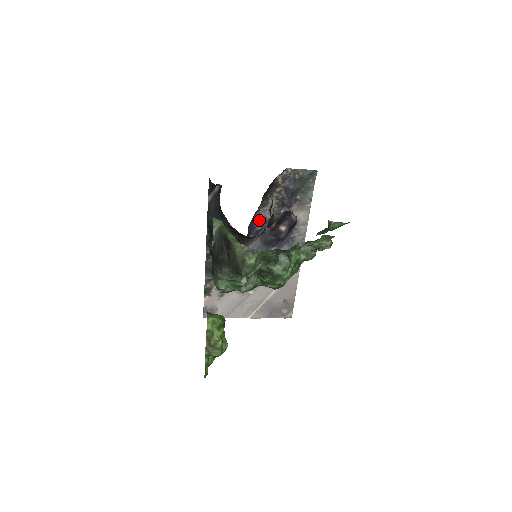
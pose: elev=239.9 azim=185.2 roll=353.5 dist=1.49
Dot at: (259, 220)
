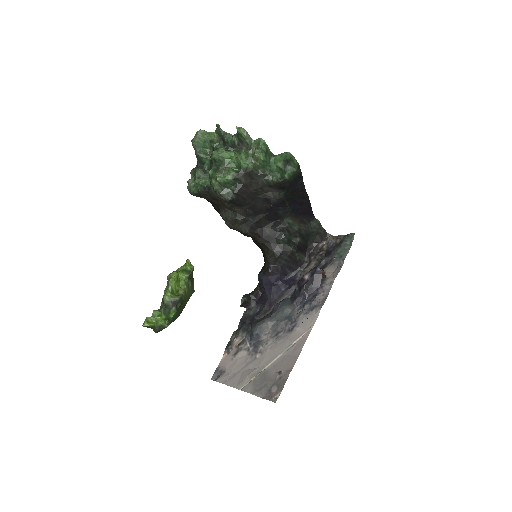
Dot at: (298, 279)
